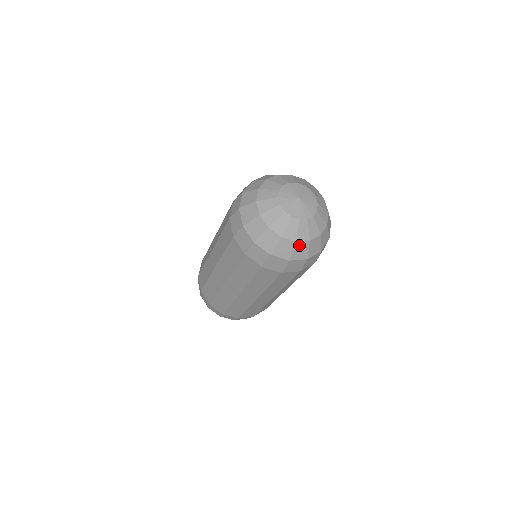
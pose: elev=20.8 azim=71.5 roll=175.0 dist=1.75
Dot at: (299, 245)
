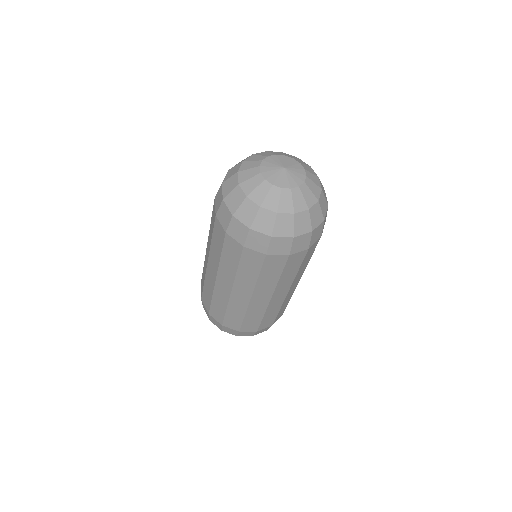
Dot at: (282, 218)
